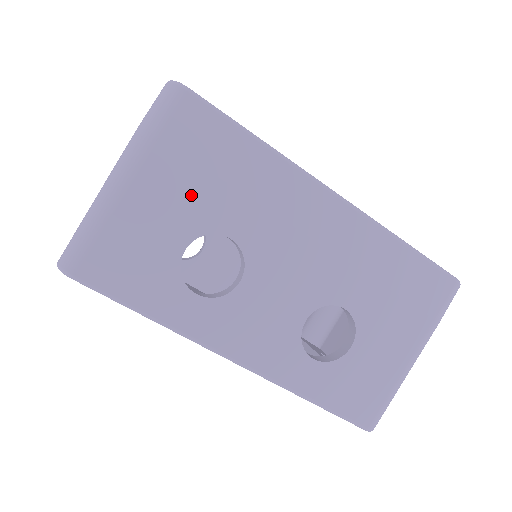
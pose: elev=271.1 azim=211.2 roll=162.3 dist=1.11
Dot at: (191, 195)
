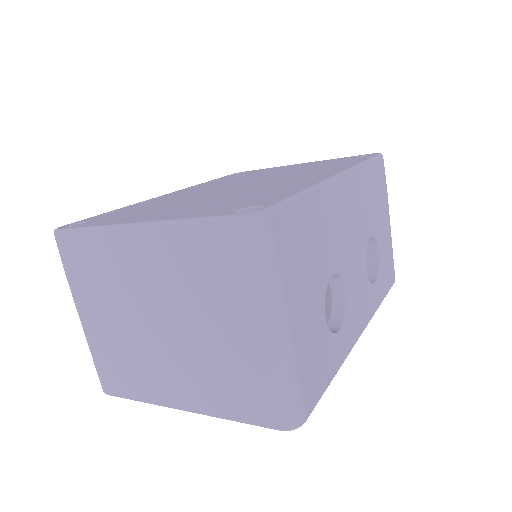
Dot at: (310, 281)
